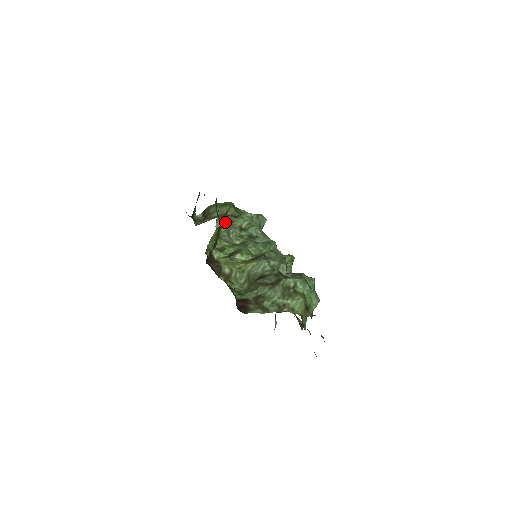
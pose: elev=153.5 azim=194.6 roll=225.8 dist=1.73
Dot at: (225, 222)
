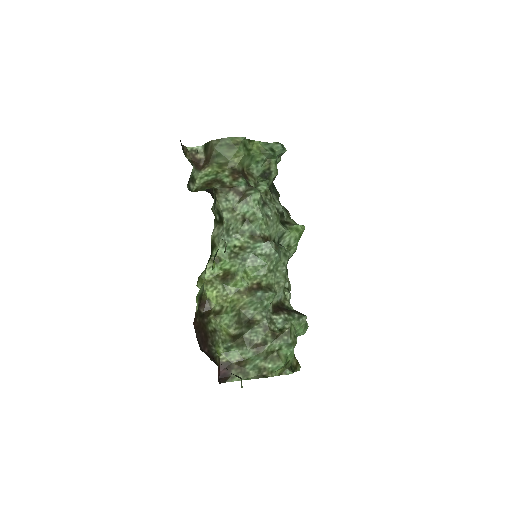
Dot at: (225, 213)
